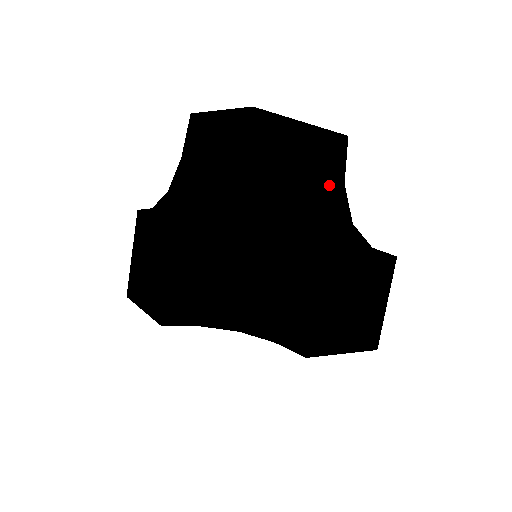
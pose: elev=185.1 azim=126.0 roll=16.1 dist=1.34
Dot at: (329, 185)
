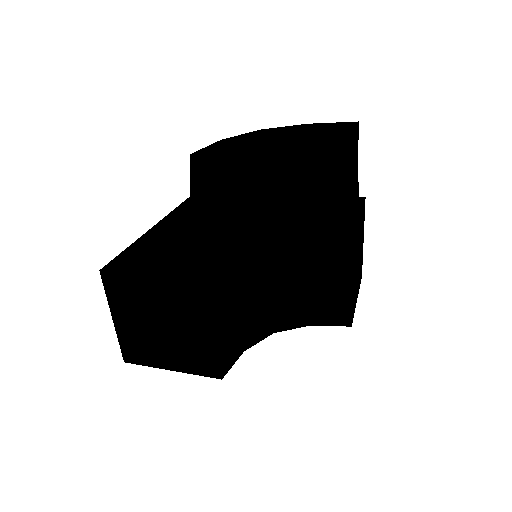
Dot at: (355, 179)
